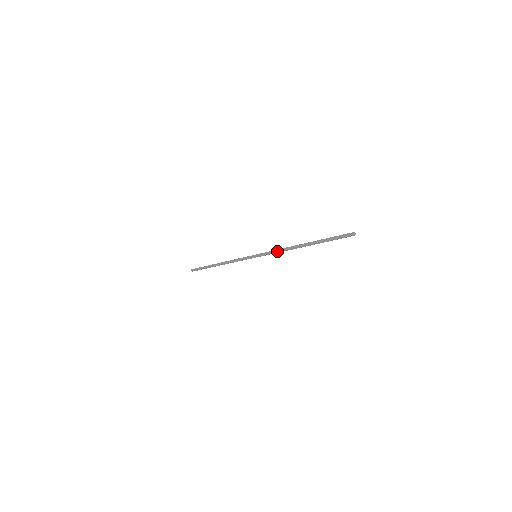
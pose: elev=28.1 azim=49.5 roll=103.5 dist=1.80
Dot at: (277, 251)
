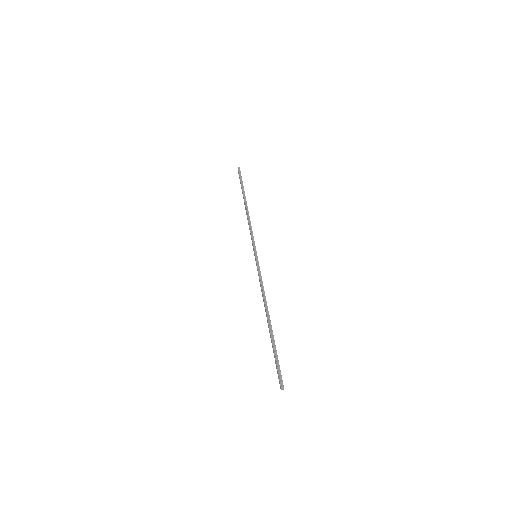
Dot at: occluded
